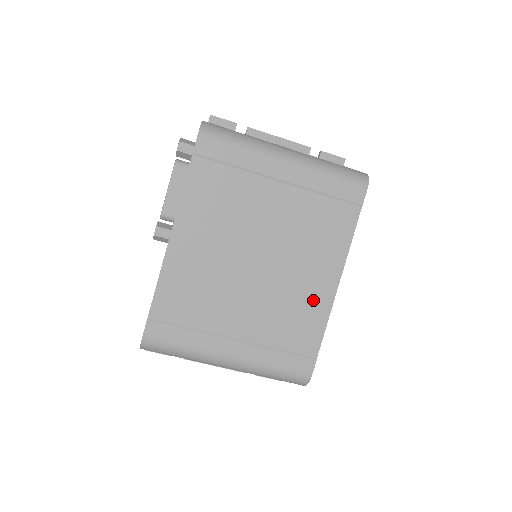
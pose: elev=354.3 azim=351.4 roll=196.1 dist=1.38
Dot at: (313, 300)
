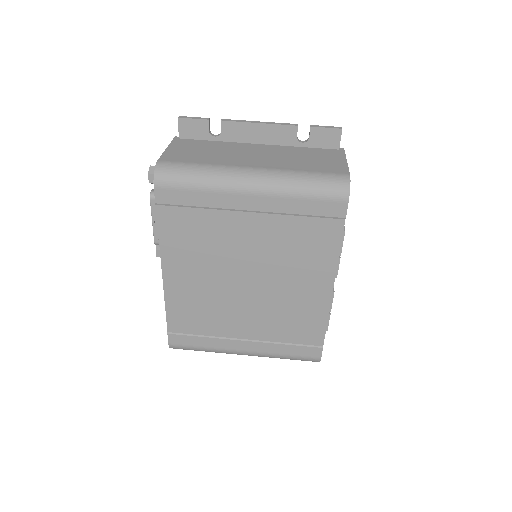
Dot at: (309, 305)
